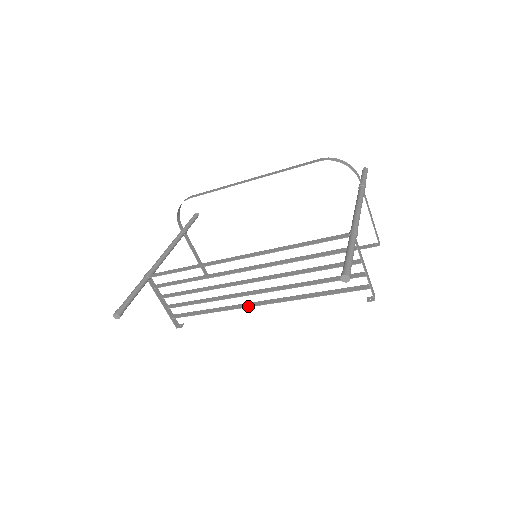
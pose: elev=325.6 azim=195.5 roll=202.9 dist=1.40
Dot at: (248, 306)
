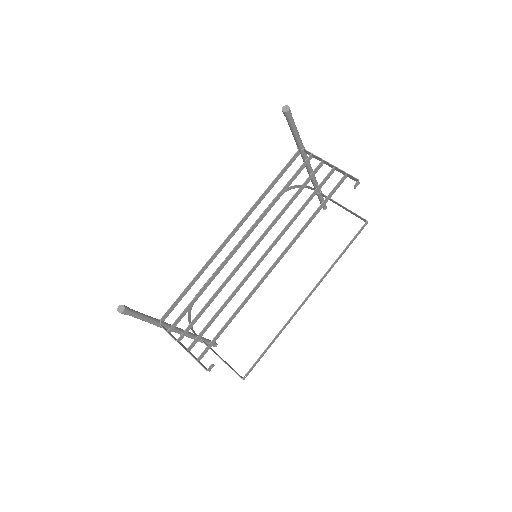
Dot at: (263, 276)
